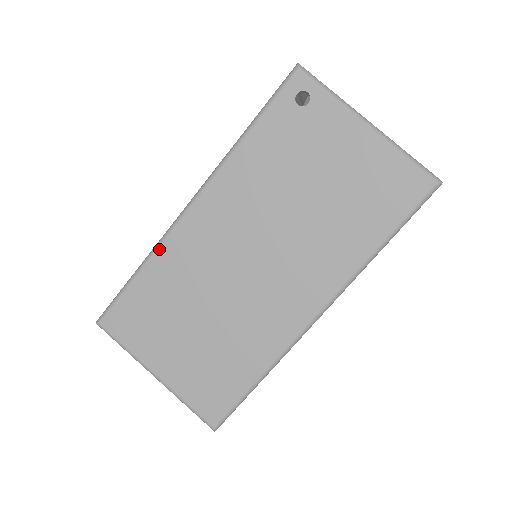
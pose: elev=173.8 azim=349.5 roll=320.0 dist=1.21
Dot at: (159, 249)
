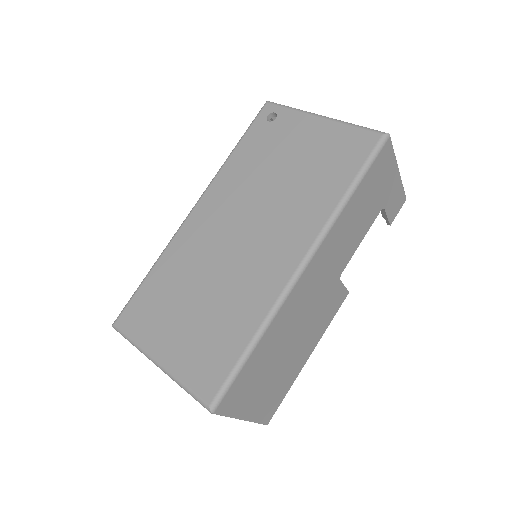
Dot at: (167, 248)
